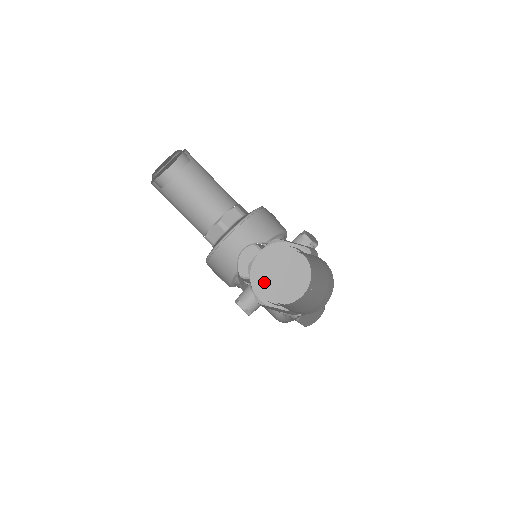
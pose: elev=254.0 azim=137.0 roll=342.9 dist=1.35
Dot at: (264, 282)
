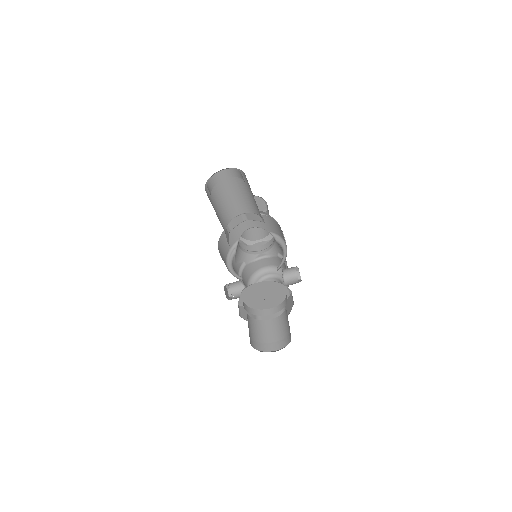
Dot at: (250, 296)
